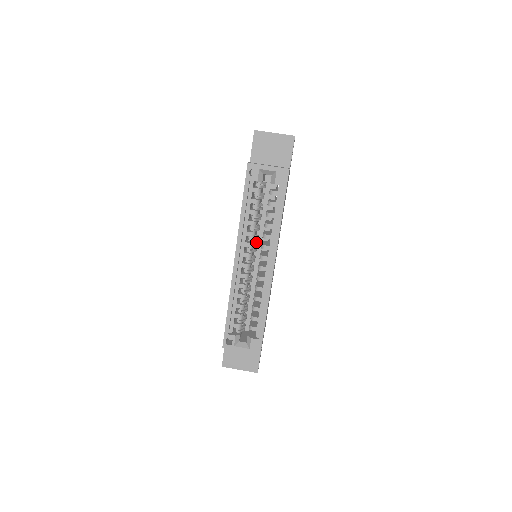
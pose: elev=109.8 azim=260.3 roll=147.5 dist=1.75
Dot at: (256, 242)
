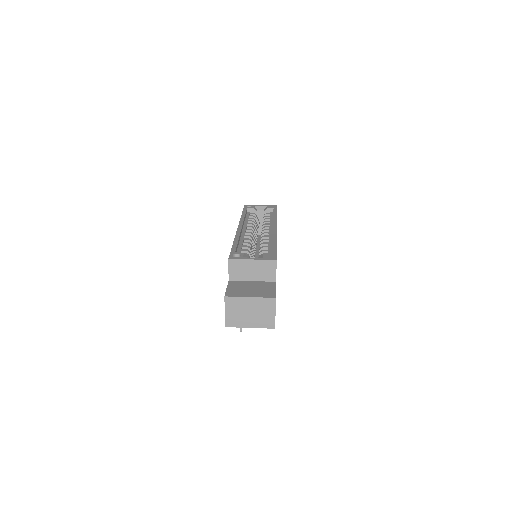
Dot at: occluded
